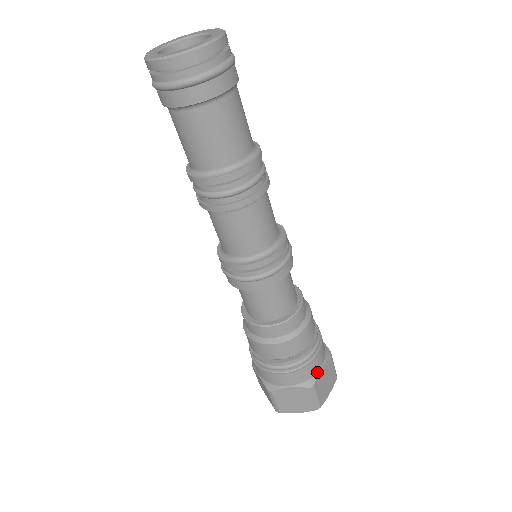
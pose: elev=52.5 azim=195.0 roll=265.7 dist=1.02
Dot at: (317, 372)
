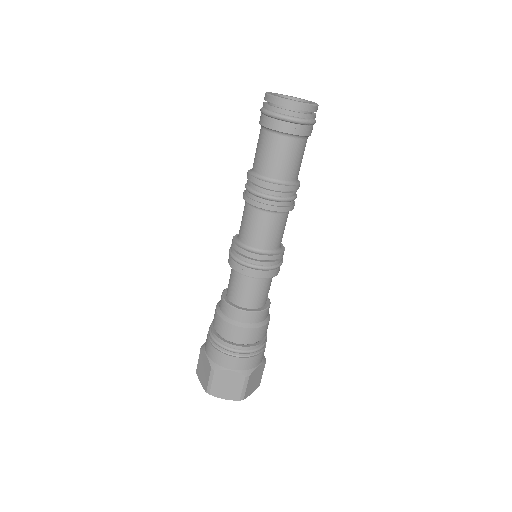
Dot at: (225, 368)
